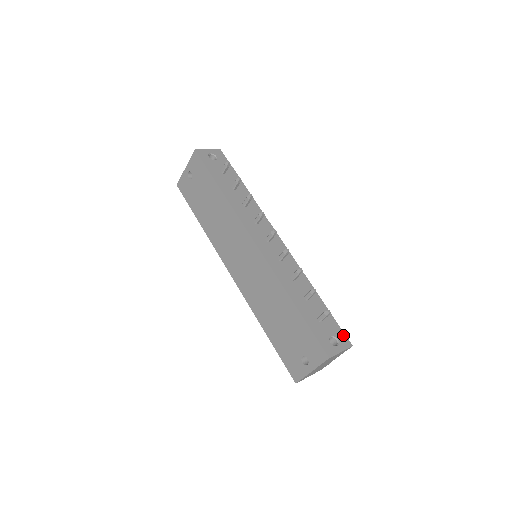
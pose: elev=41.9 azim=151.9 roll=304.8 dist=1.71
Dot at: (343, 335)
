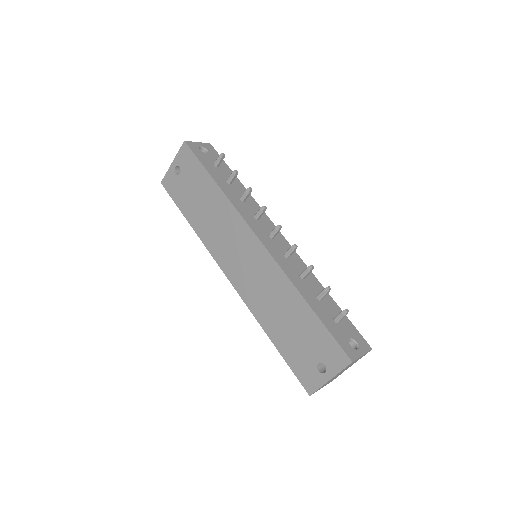
Dot at: (361, 337)
